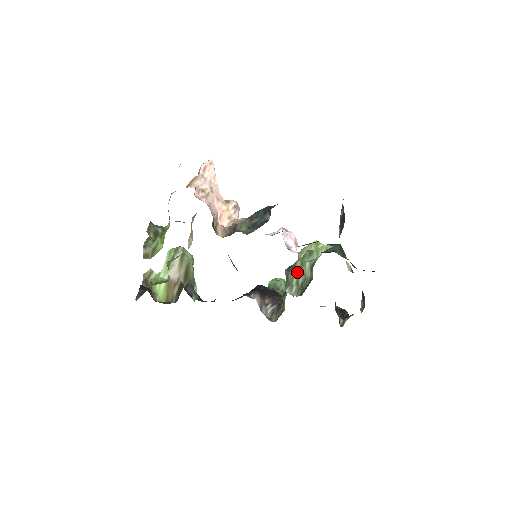
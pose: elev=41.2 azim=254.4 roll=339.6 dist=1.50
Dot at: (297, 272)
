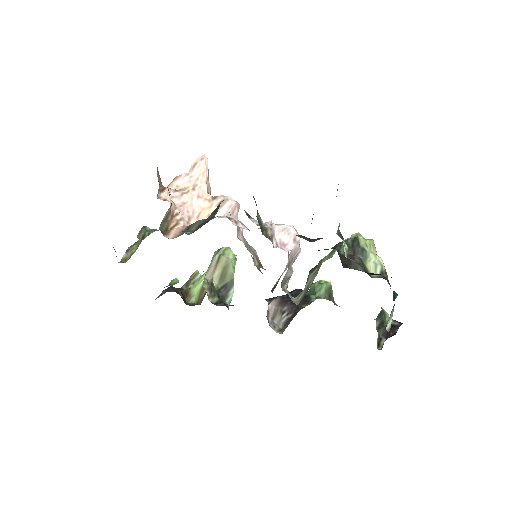
Dot at: (313, 274)
